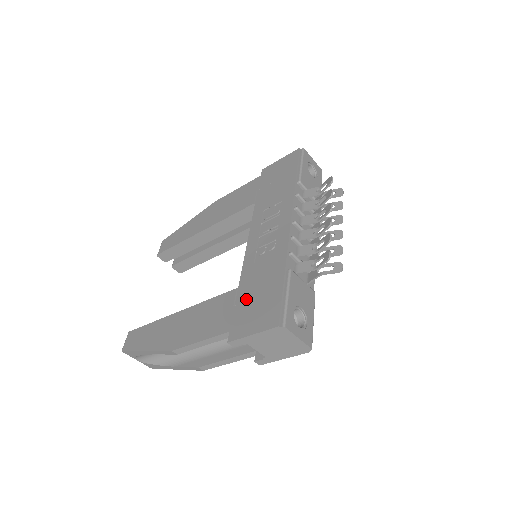
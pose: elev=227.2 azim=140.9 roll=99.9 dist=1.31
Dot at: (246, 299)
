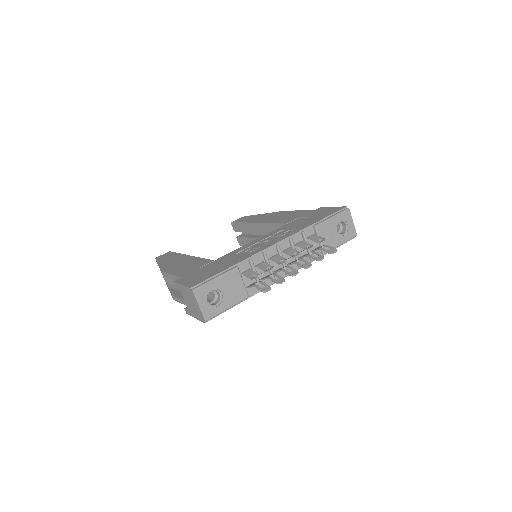
Dot at: (206, 268)
